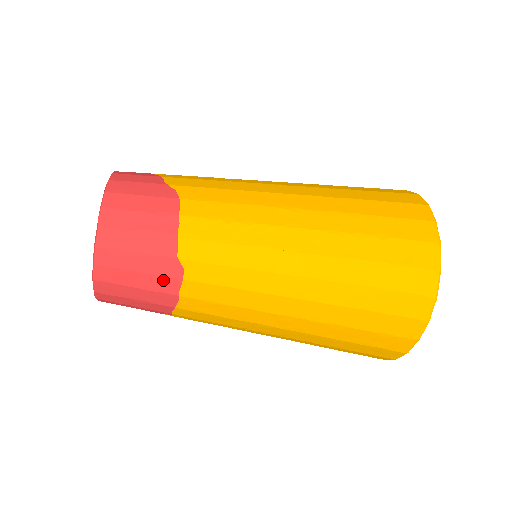
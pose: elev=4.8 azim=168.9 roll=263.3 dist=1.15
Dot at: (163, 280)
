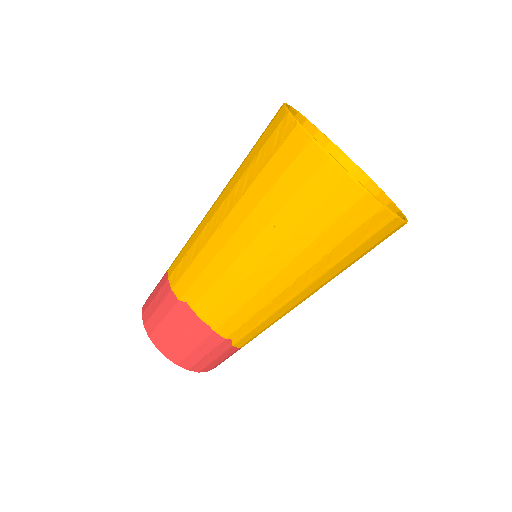
Dot at: (186, 320)
